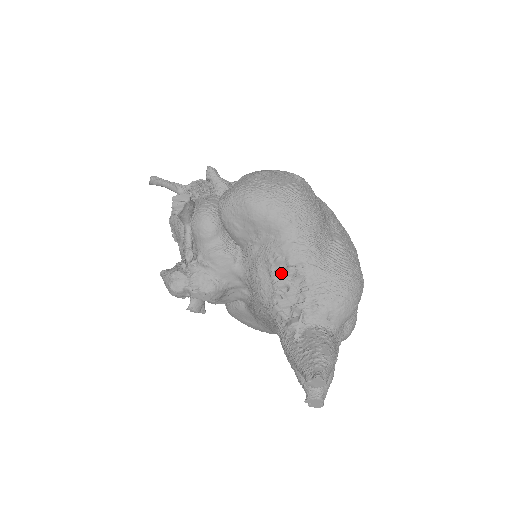
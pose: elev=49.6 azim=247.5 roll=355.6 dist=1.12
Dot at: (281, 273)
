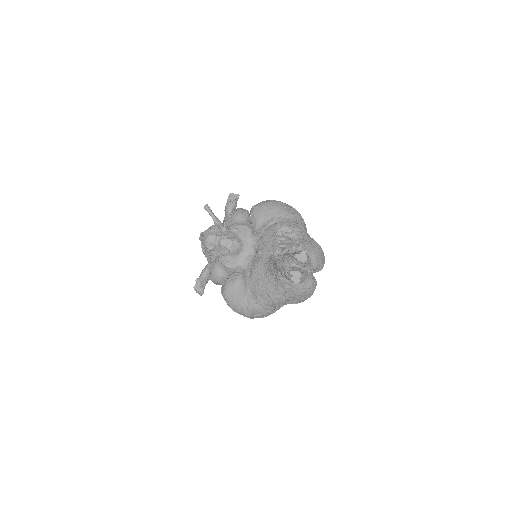
Dot at: (282, 234)
